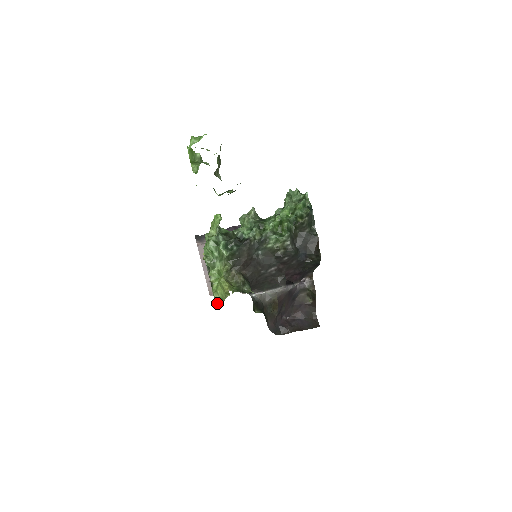
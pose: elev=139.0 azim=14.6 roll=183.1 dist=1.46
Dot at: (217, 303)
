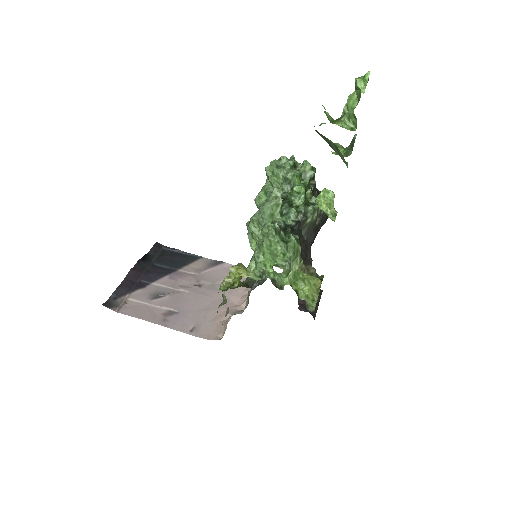
Dot at: (312, 308)
